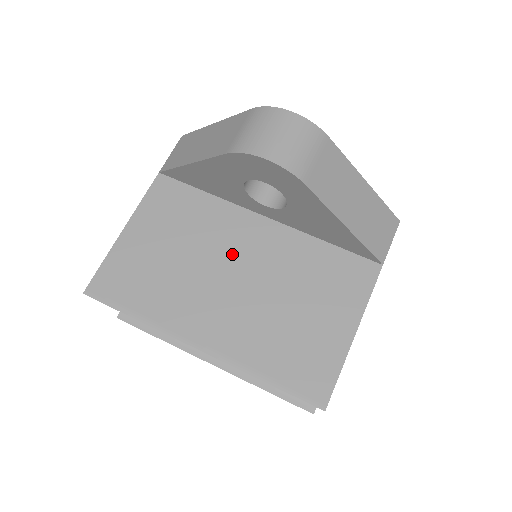
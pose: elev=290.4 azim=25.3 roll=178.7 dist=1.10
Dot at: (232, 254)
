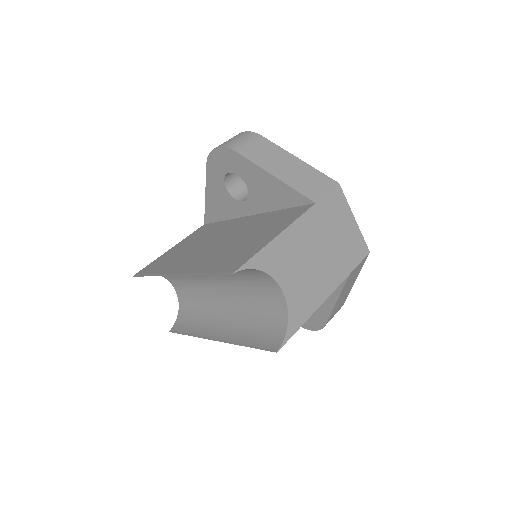
Dot at: (221, 235)
